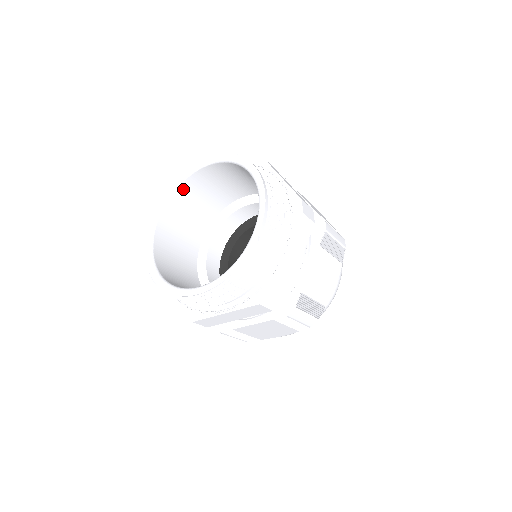
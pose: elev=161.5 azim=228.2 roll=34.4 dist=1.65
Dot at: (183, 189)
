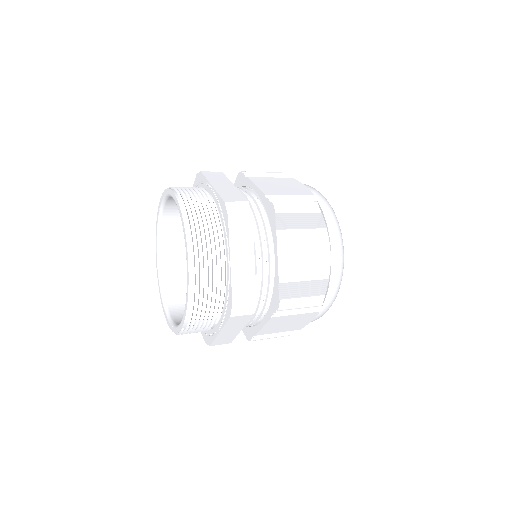
Dot at: occluded
